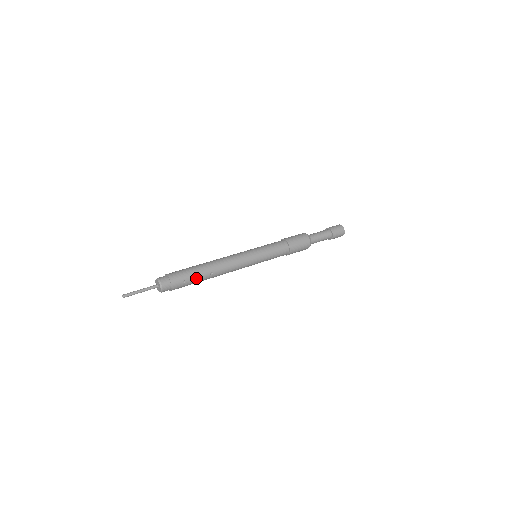
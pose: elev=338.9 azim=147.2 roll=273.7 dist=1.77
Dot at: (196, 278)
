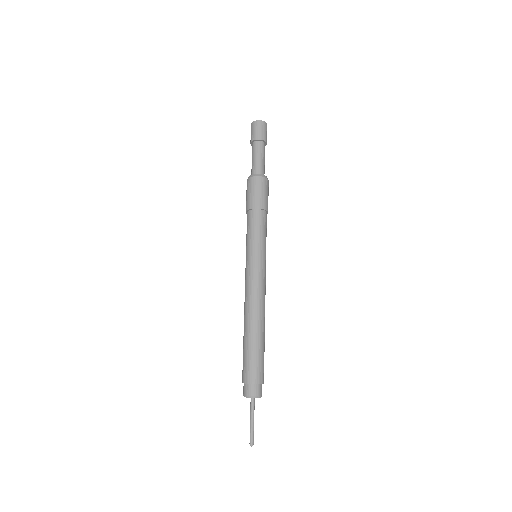
Dot at: (264, 349)
